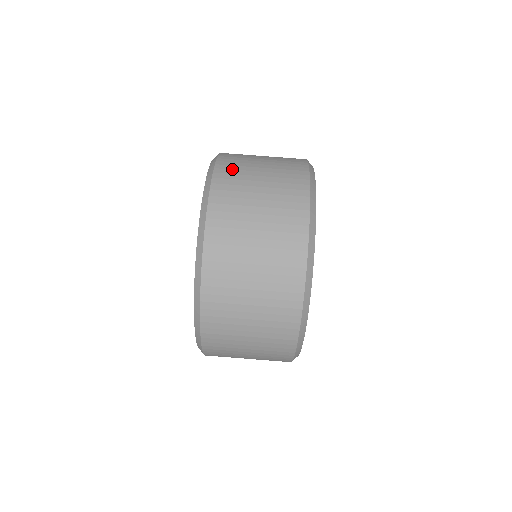
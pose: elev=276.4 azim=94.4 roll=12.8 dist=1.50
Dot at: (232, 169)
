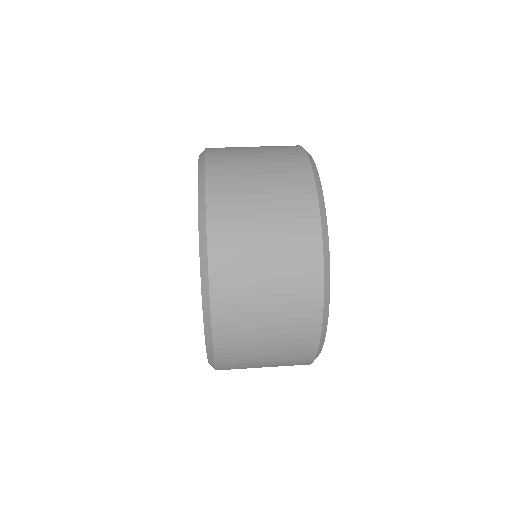
Dot at: occluded
